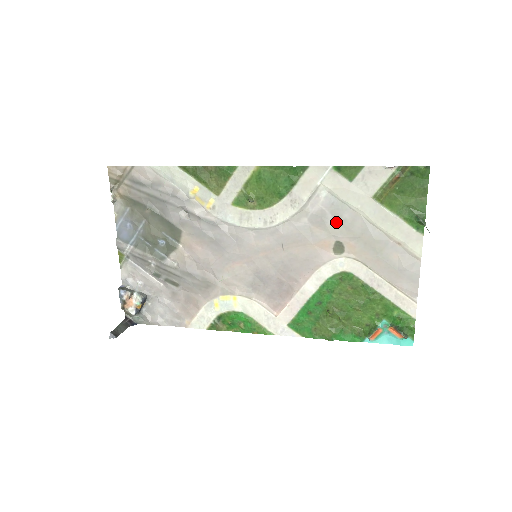
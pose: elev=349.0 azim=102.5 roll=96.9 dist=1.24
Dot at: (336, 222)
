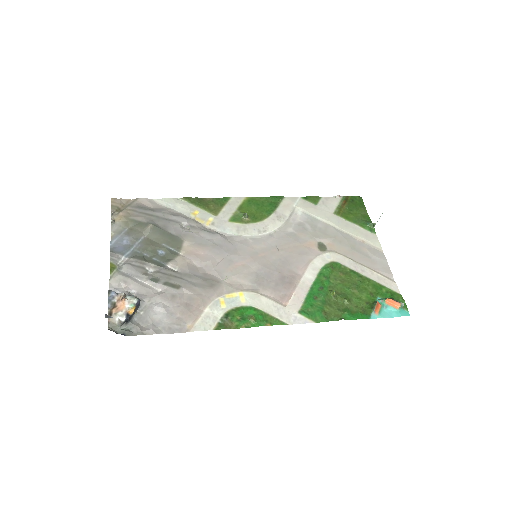
Dot at: (314, 230)
